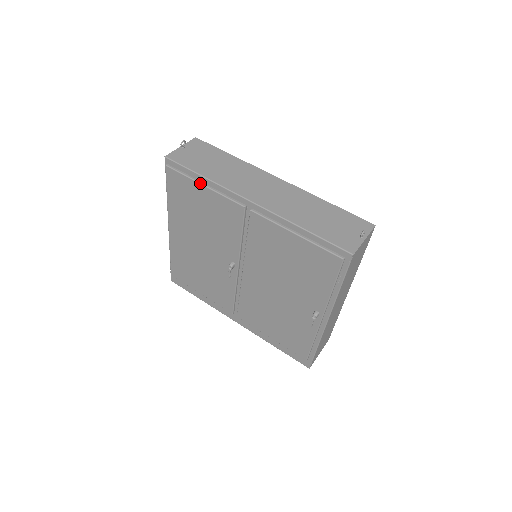
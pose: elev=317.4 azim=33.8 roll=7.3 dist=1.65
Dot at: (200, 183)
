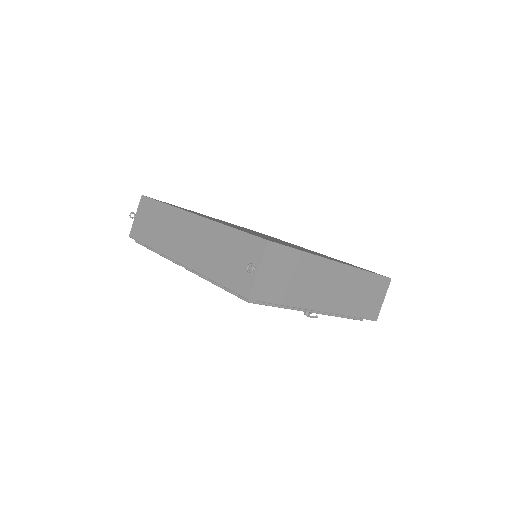
Dot at: occluded
